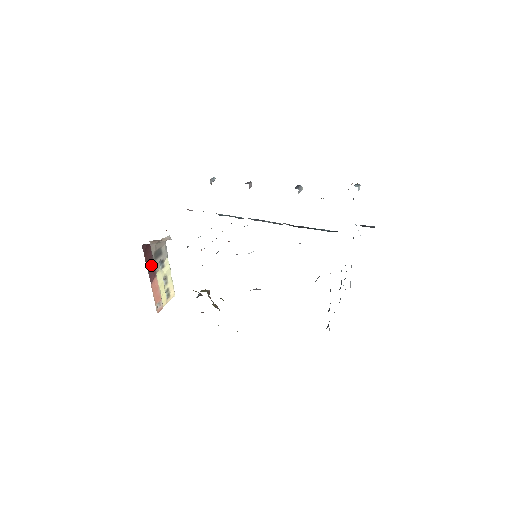
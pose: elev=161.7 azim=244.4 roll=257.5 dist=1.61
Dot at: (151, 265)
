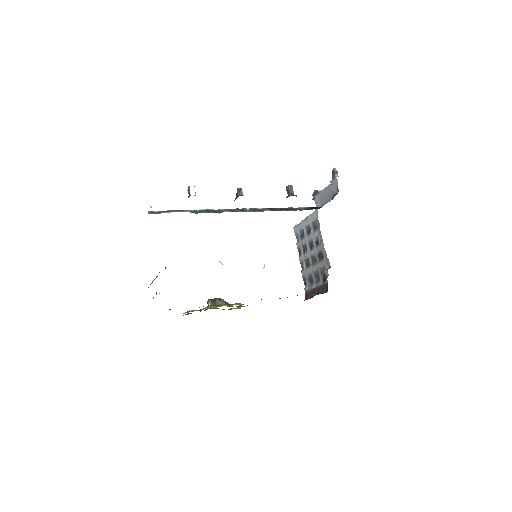
Dot at: occluded
